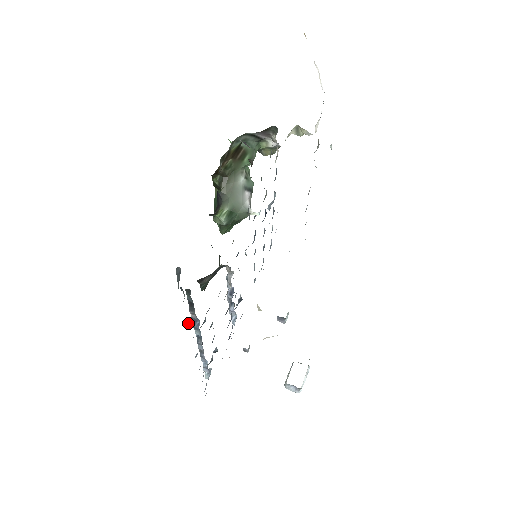
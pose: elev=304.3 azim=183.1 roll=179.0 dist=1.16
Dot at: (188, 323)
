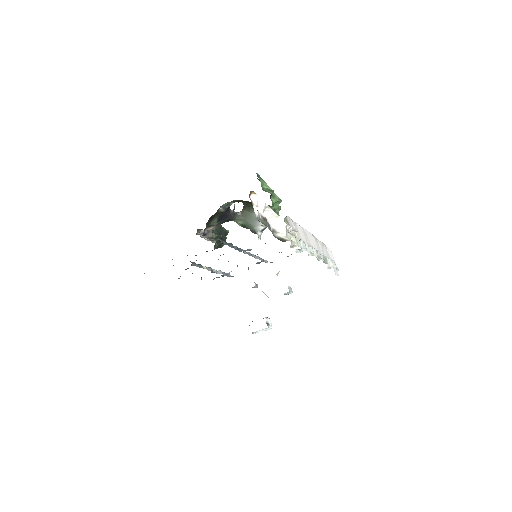
Dot at: (144, 273)
